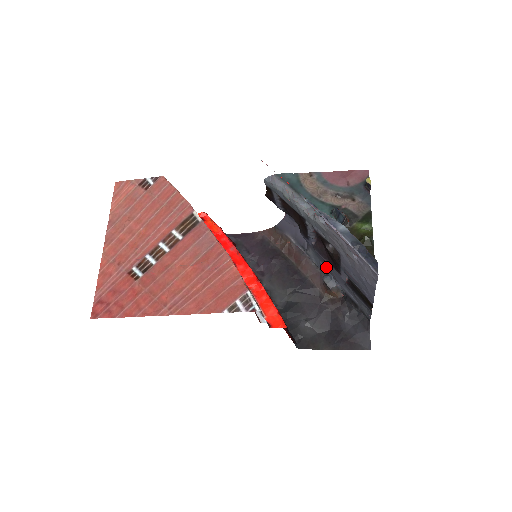
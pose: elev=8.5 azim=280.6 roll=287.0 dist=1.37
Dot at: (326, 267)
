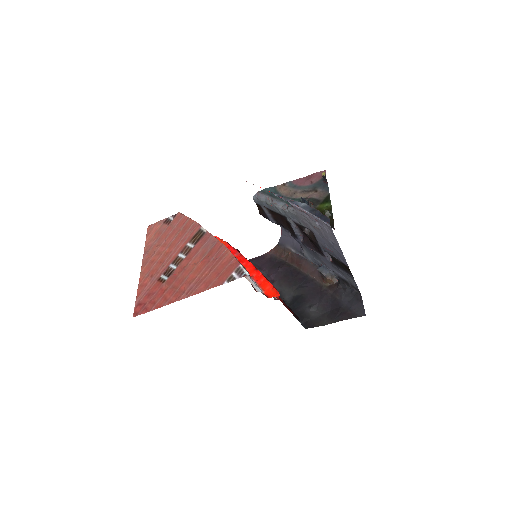
Dot at: (318, 259)
